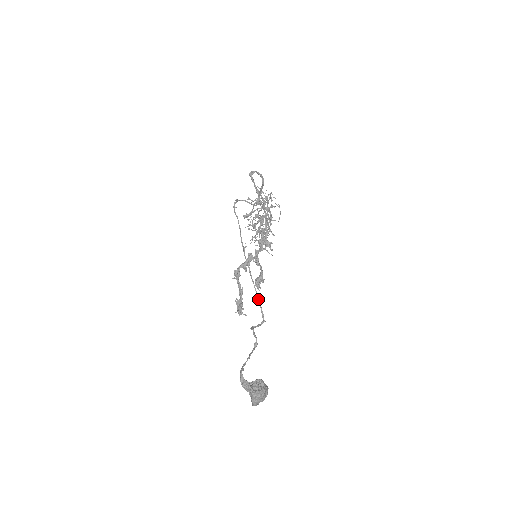
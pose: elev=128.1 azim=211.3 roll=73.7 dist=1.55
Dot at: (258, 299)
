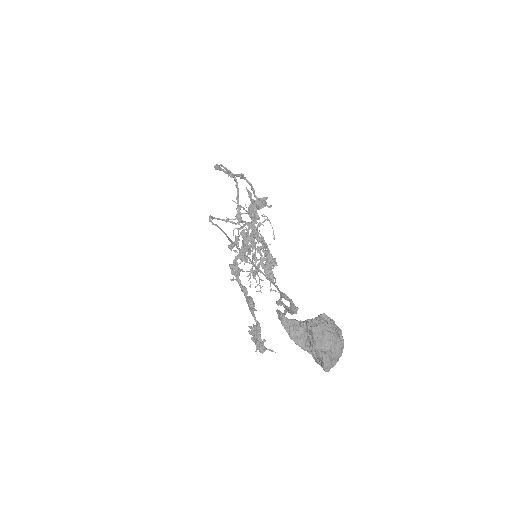
Dot at: (276, 287)
